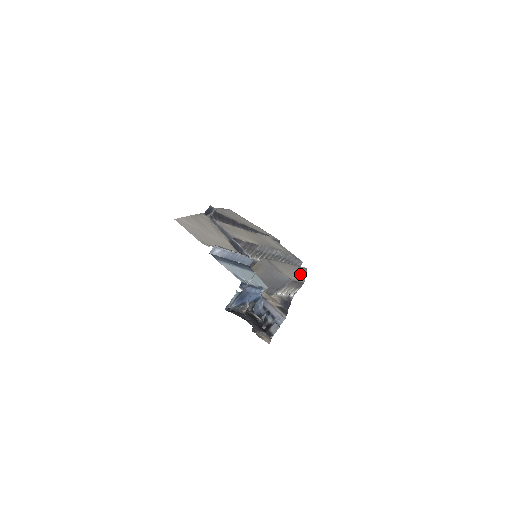
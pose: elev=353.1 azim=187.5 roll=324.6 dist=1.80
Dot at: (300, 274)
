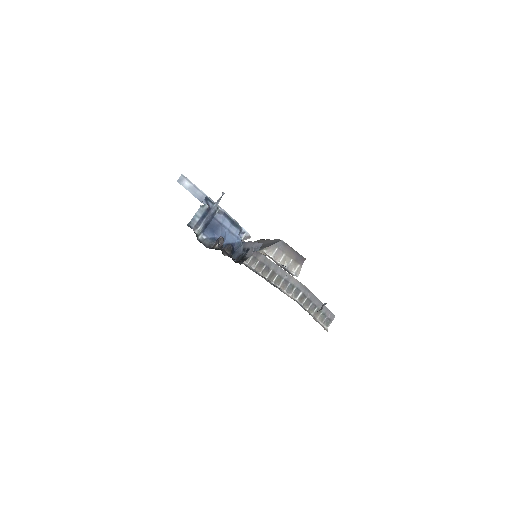
Dot at: occluded
